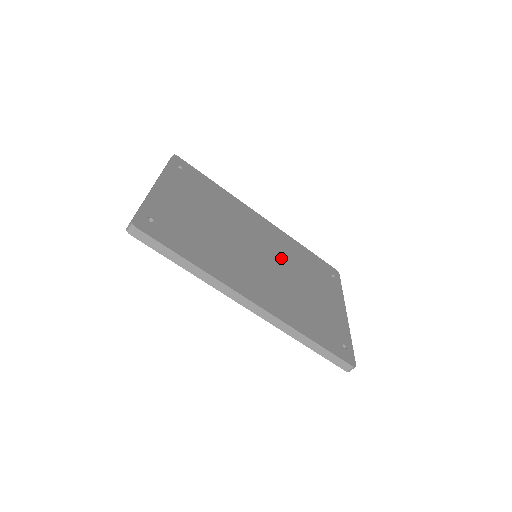
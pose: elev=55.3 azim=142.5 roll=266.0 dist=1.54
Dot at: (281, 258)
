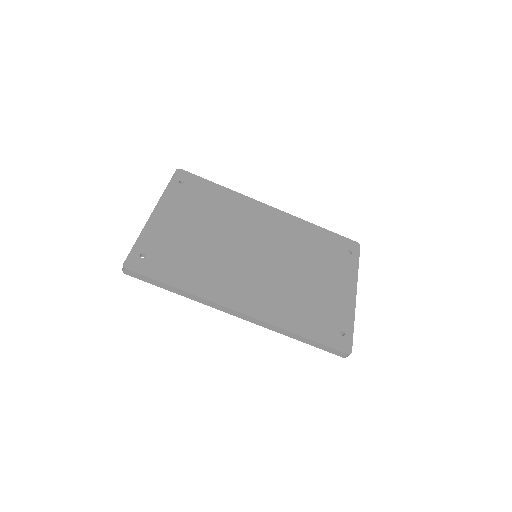
Dot at: (284, 251)
